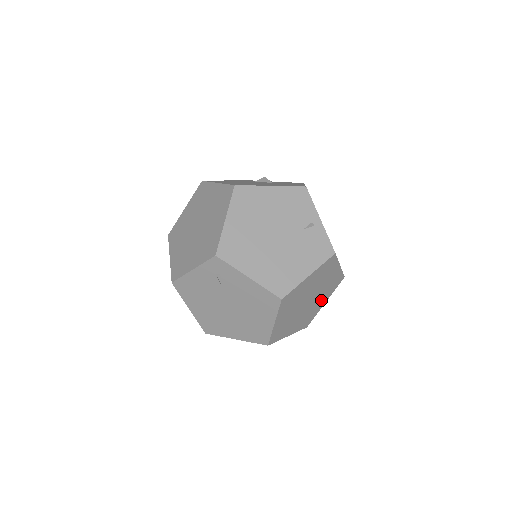
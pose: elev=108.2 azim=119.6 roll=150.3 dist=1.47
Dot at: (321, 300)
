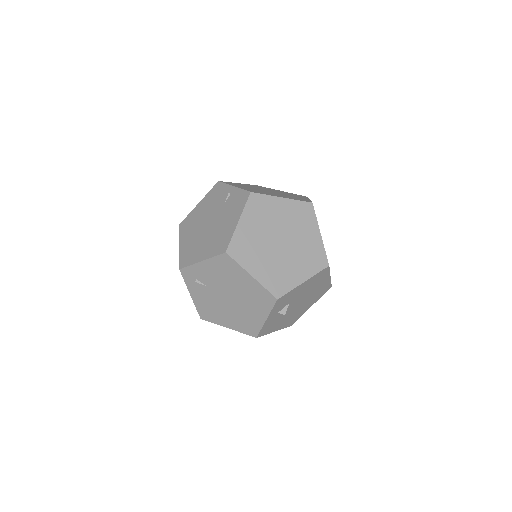
Dot at: (307, 235)
